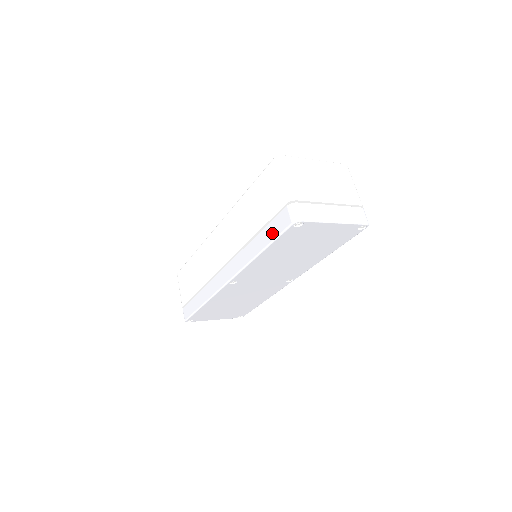
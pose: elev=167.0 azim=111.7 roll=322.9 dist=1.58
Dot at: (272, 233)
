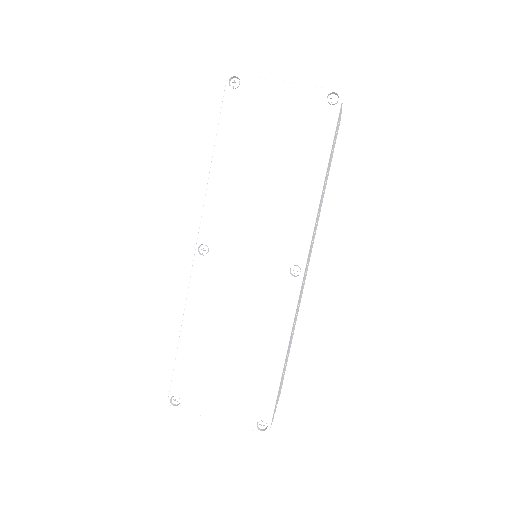
Dot at: occluded
